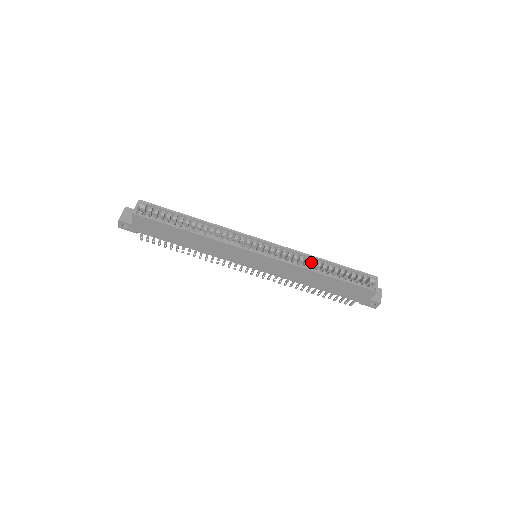
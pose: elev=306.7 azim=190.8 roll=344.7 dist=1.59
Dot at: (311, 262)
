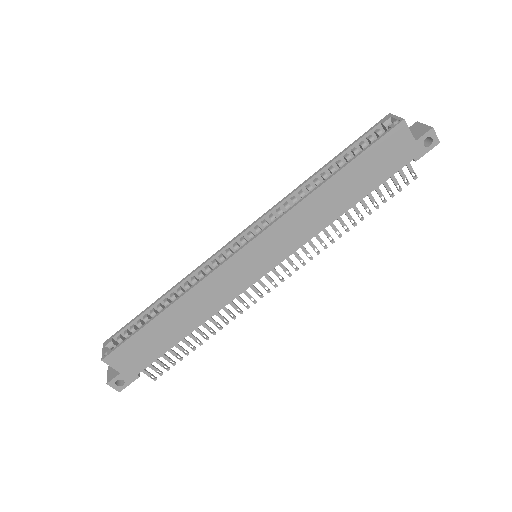
Dot at: (307, 190)
